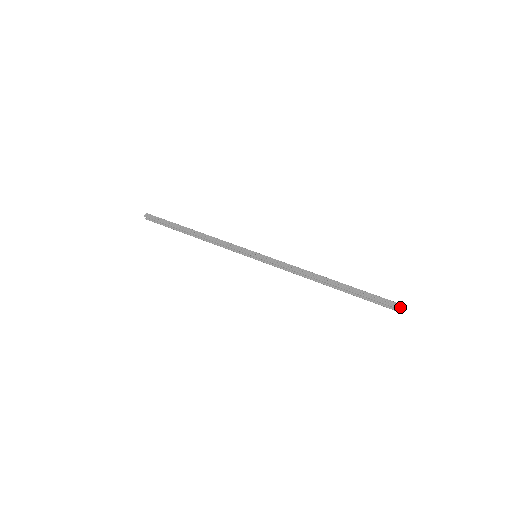
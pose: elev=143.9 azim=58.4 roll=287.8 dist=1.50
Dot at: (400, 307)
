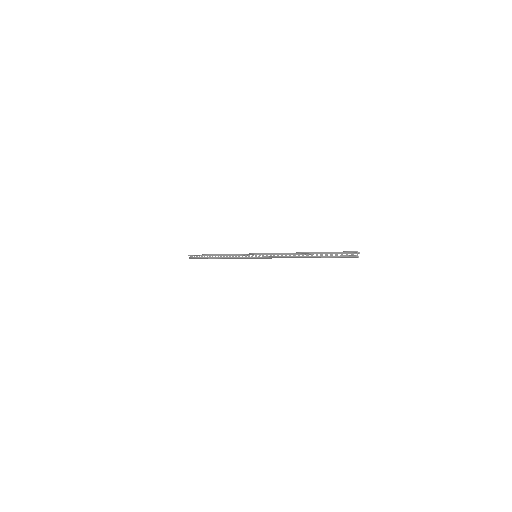
Dot at: (356, 251)
